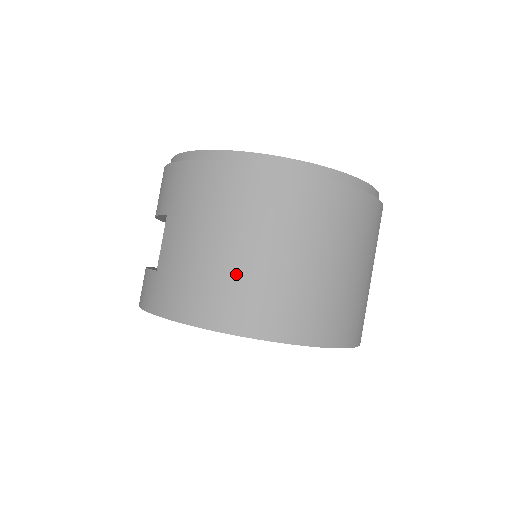
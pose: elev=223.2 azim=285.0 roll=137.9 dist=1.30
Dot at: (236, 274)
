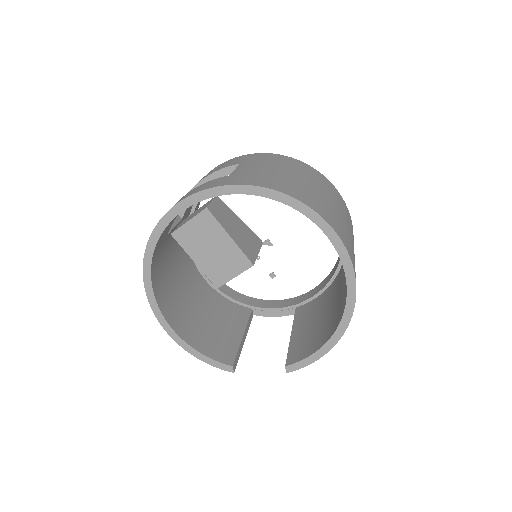
Dot at: (310, 190)
